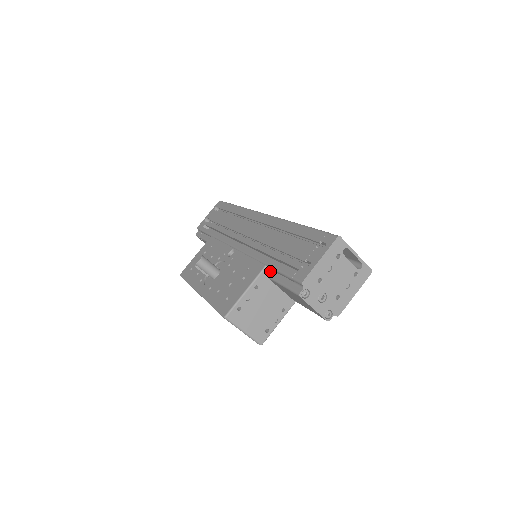
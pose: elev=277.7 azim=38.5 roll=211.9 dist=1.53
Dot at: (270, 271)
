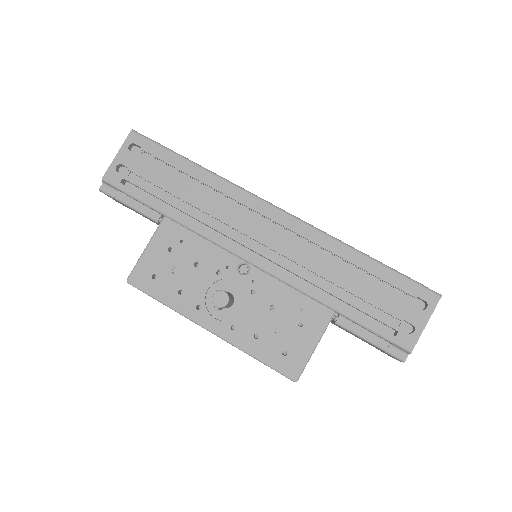
Dot at: (334, 314)
